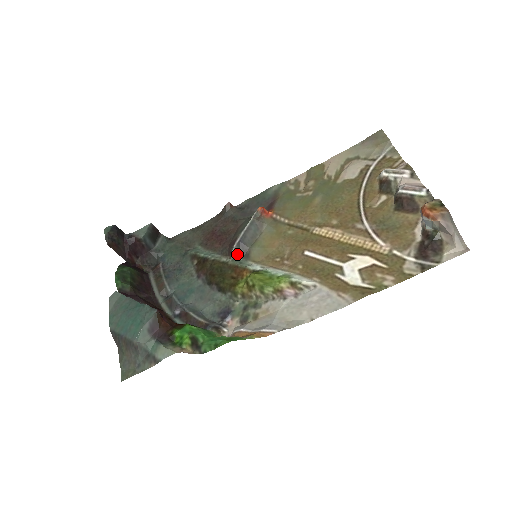
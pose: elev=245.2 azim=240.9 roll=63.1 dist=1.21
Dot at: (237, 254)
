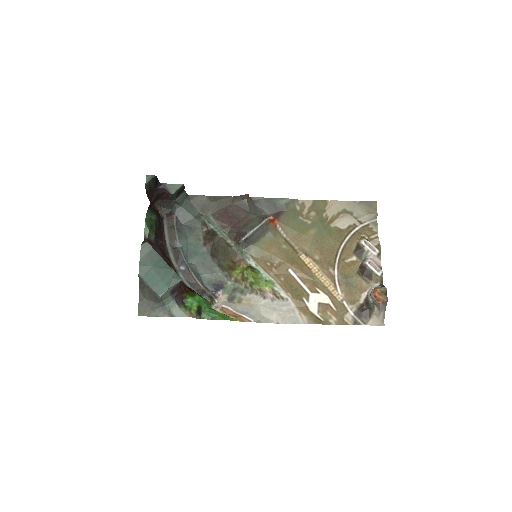
Dot at: (241, 244)
